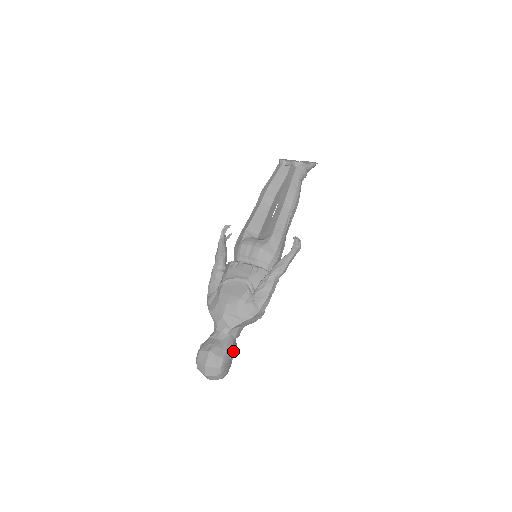
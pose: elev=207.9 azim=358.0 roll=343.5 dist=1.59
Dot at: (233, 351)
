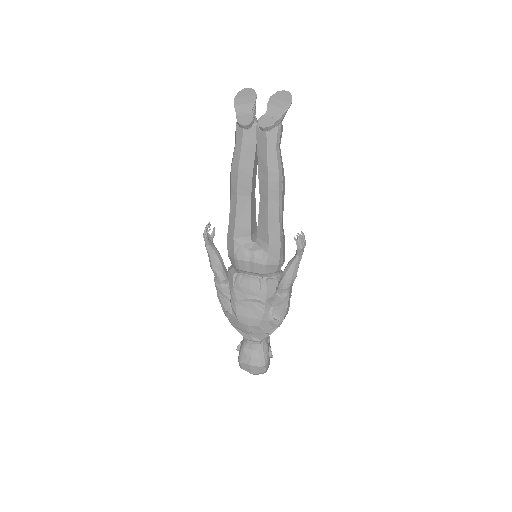
Dot at: (270, 352)
